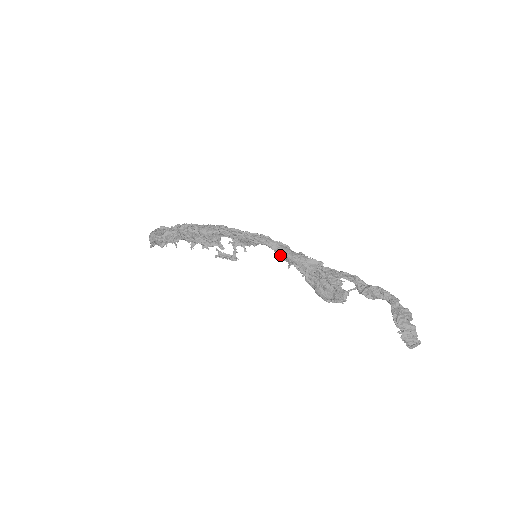
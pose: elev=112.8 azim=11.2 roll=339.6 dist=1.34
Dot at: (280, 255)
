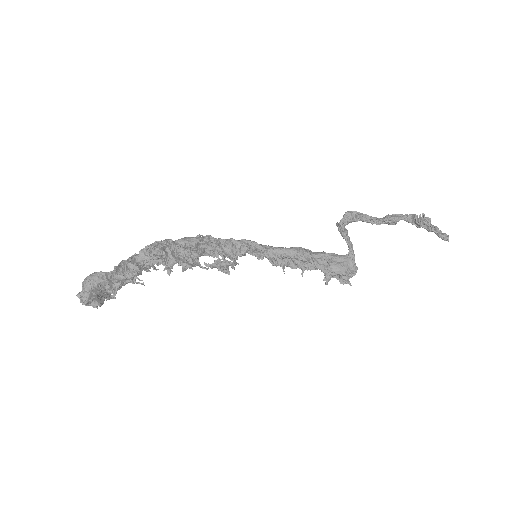
Dot at: (272, 259)
